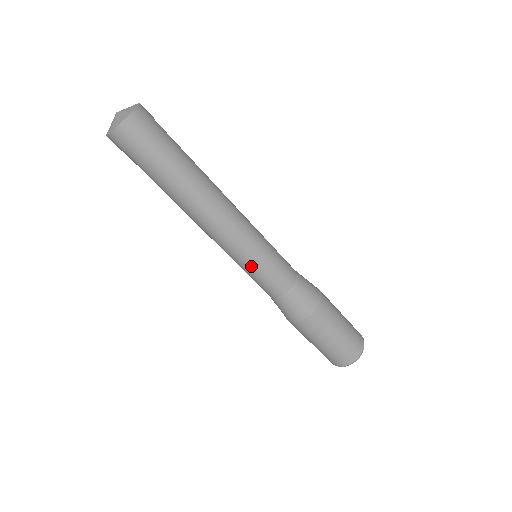
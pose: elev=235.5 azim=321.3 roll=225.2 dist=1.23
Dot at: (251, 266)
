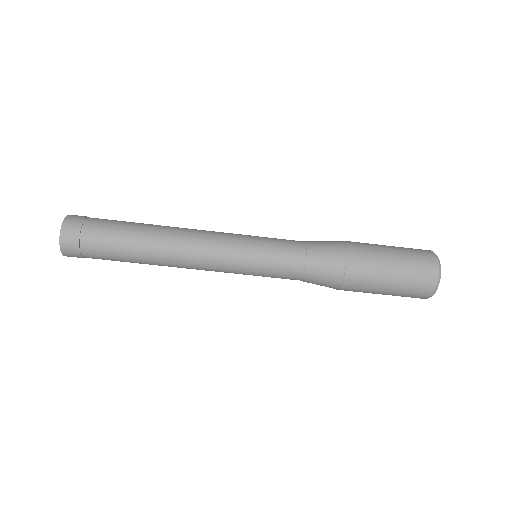
Dot at: (253, 256)
